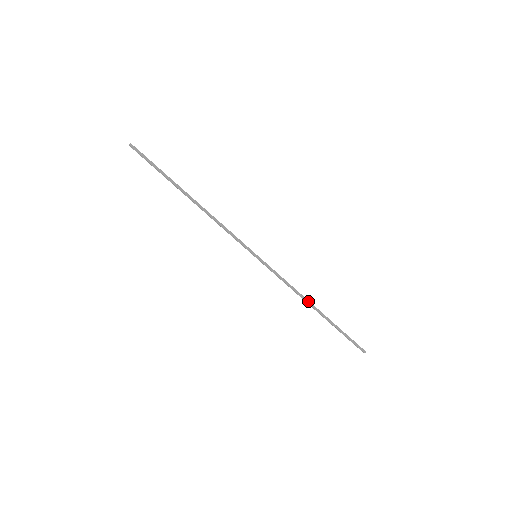
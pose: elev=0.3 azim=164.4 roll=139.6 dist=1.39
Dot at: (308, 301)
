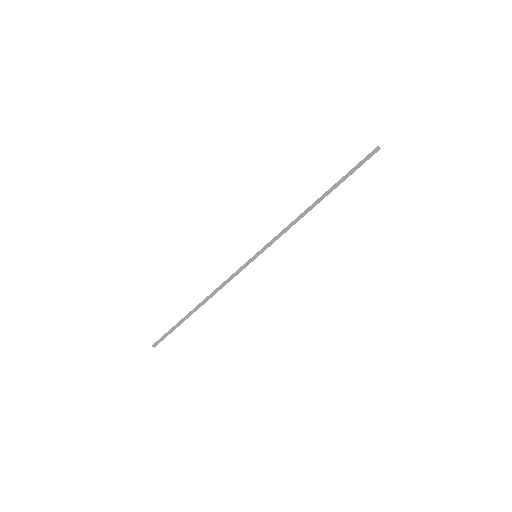
Dot at: (308, 208)
